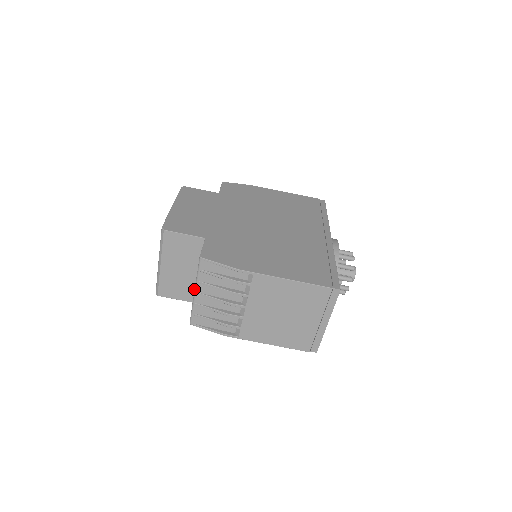
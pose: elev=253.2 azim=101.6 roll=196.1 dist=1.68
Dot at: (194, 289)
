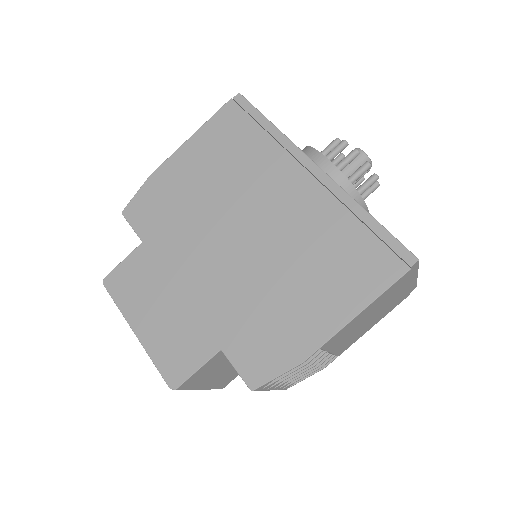
Dot at: occluded
